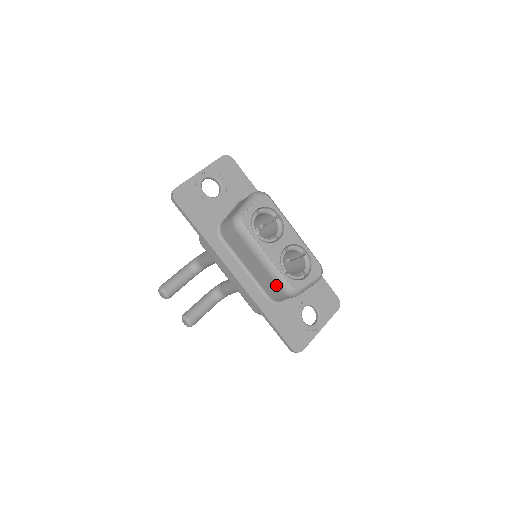
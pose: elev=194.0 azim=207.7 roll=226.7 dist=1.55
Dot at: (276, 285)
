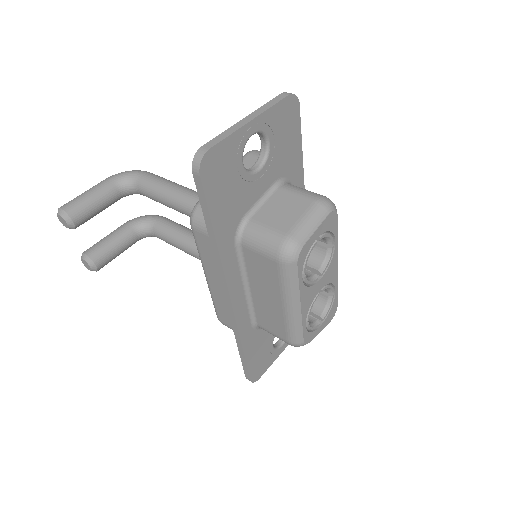
Dot at: (284, 332)
